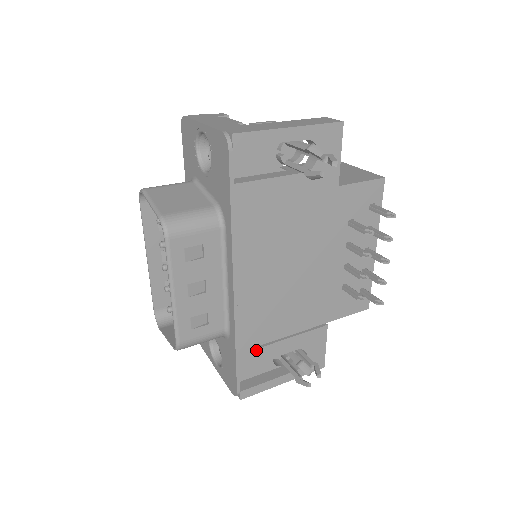
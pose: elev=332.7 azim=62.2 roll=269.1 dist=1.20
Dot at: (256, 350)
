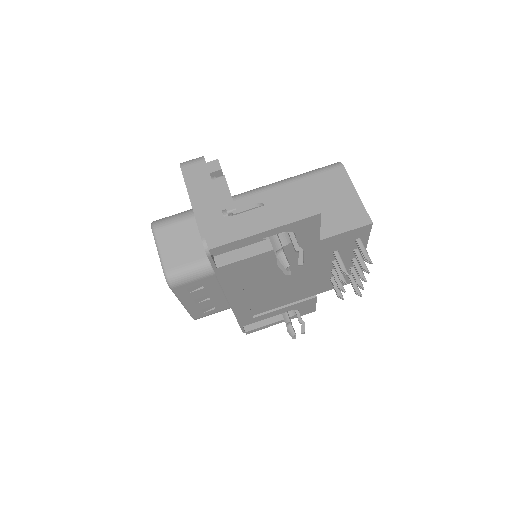
Dot at: (254, 318)
